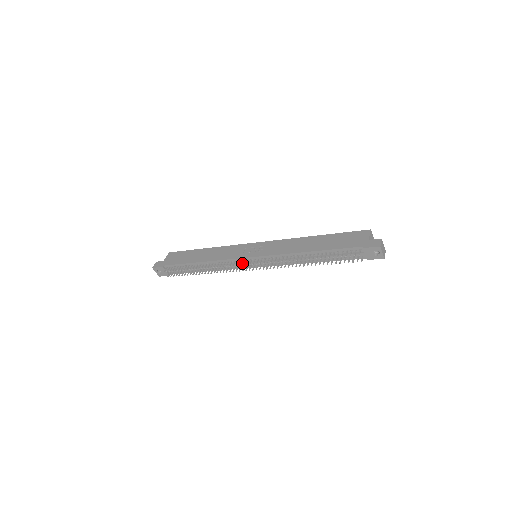
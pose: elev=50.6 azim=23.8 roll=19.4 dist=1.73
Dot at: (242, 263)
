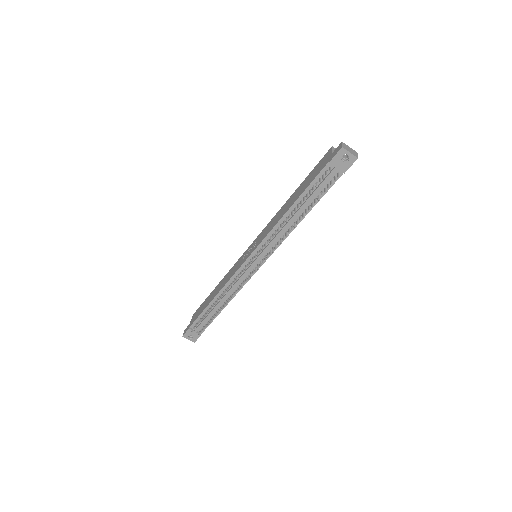
Dot at: (246, 270)
